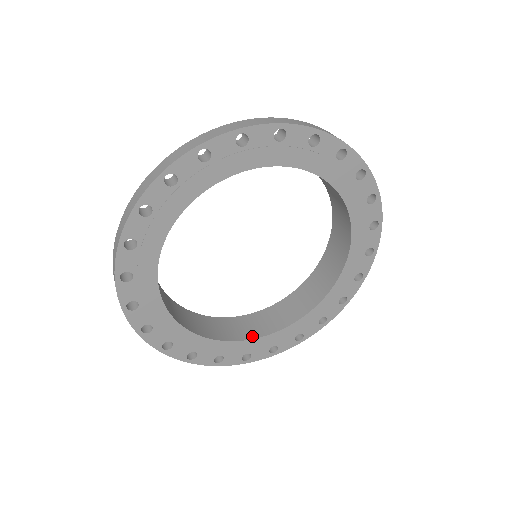
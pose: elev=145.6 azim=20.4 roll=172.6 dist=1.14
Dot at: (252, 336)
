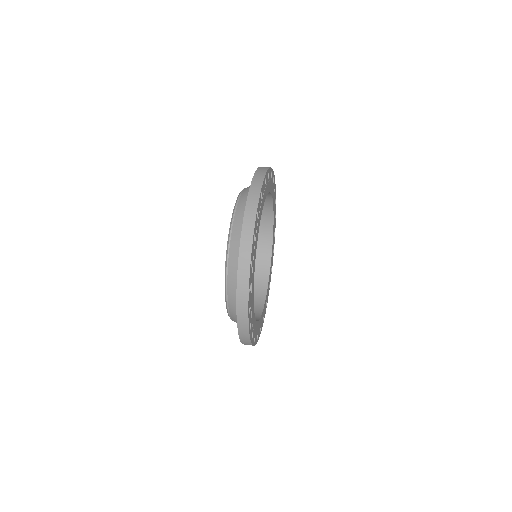
Dot at: (268, 265)
